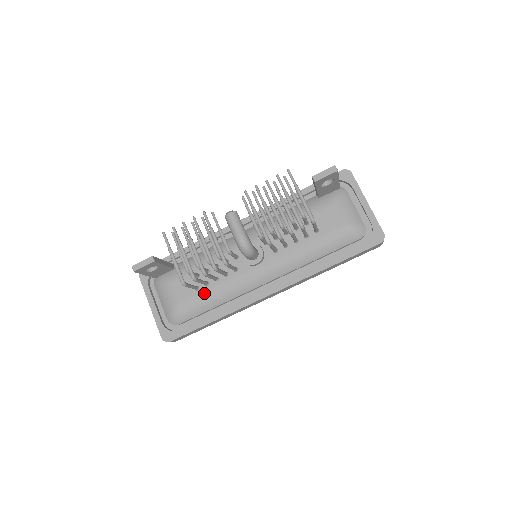
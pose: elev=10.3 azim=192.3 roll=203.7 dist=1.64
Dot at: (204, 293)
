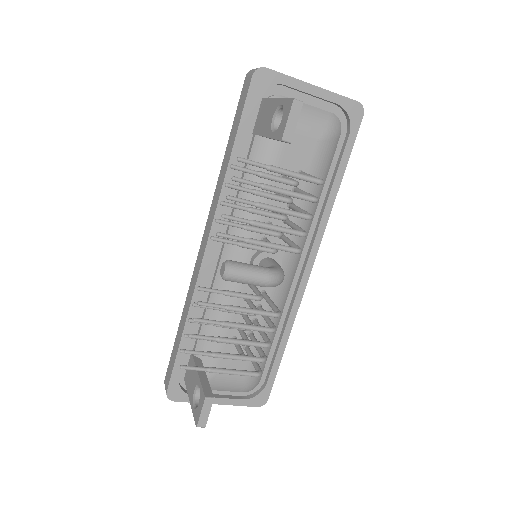
Dot at: occluded
